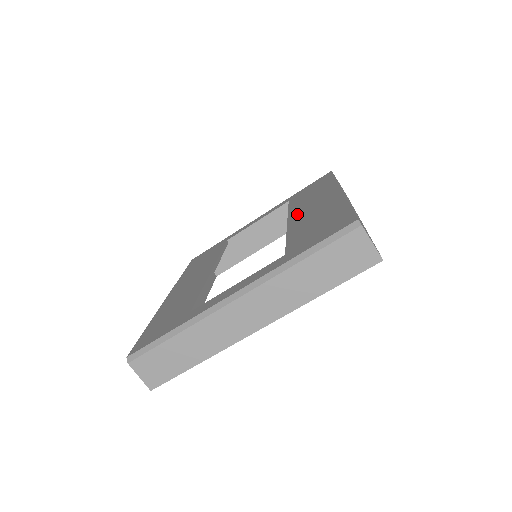
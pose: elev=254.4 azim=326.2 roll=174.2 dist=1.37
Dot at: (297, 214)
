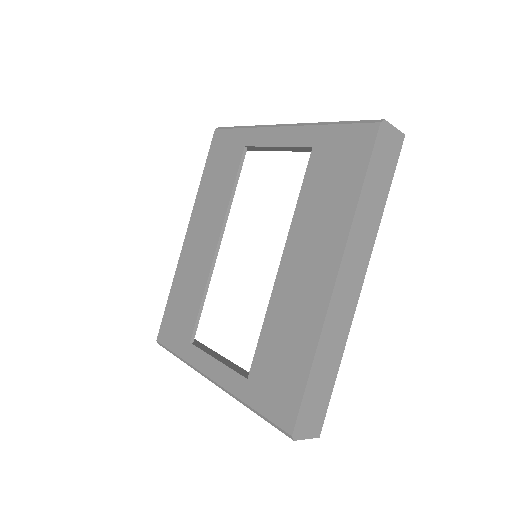
Dot at: (291, 260)
